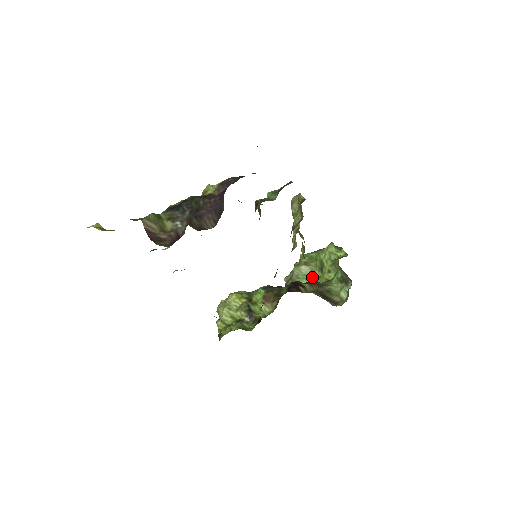
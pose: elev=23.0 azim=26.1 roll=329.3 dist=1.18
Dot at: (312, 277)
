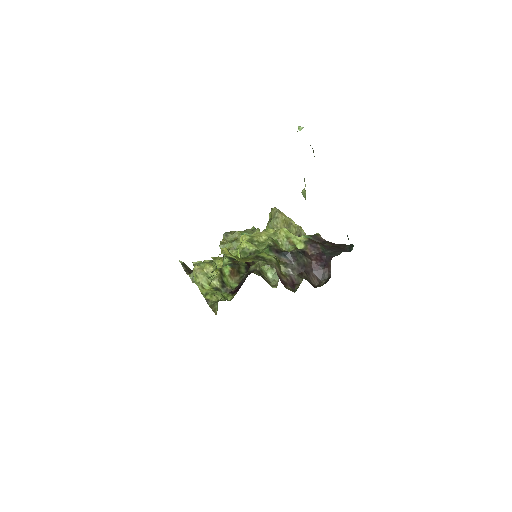
Dot at: occluded
